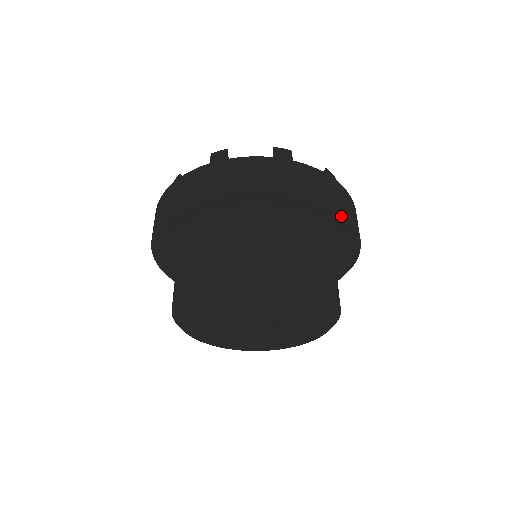
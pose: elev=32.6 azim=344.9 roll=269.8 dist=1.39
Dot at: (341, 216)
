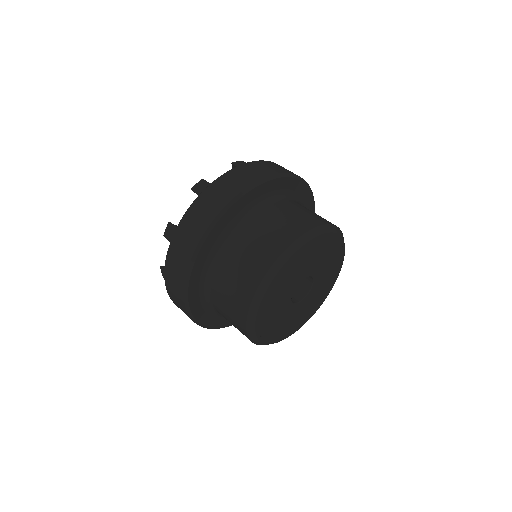
Dot at: (273, 179)
